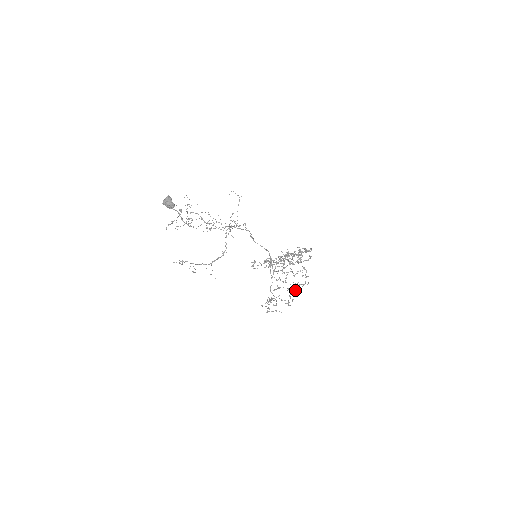
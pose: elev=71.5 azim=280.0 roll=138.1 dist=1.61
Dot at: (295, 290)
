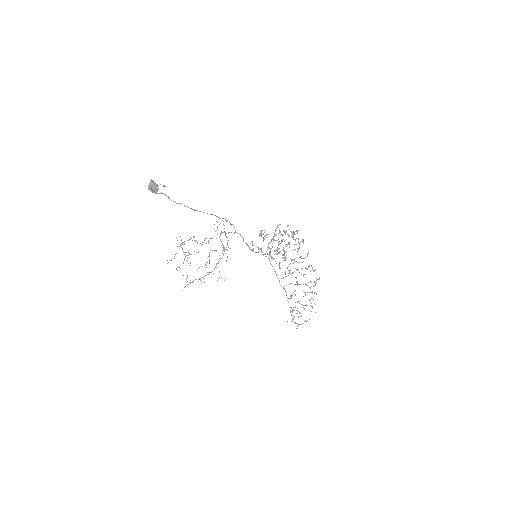
Dot at: (311, 292)
